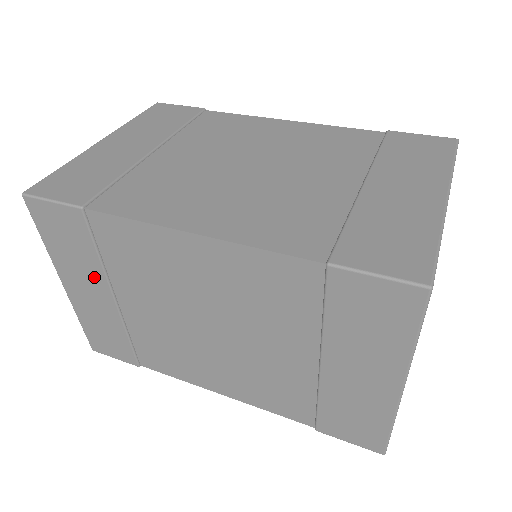
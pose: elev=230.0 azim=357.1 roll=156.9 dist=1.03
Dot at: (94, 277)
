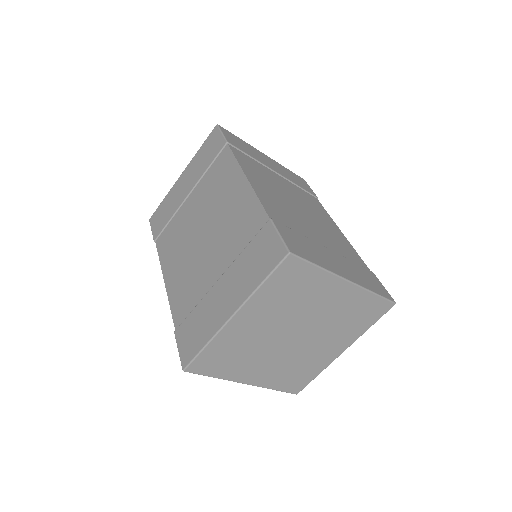
Dot at: (195, 177)
